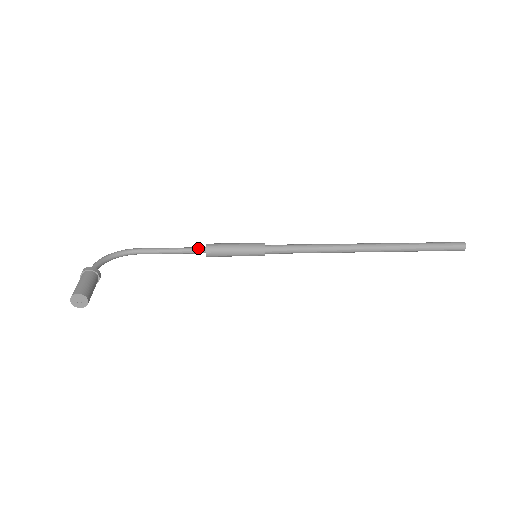
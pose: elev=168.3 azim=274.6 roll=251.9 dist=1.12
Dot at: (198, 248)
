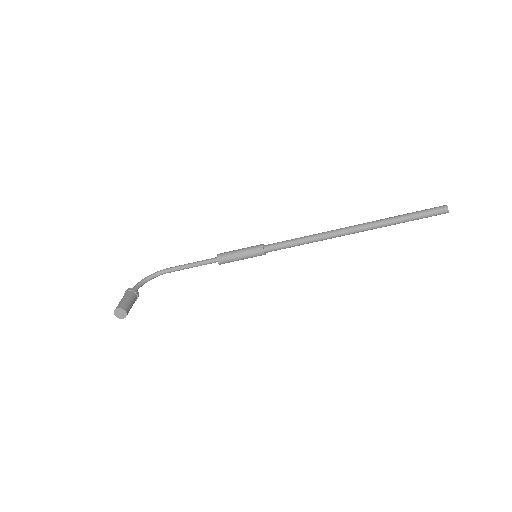
Dot at: (212, 259)
